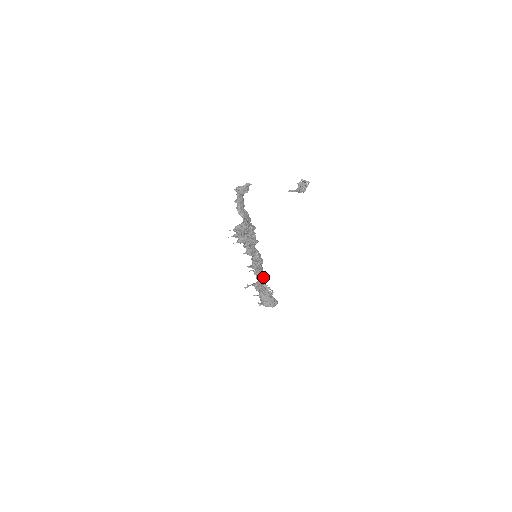
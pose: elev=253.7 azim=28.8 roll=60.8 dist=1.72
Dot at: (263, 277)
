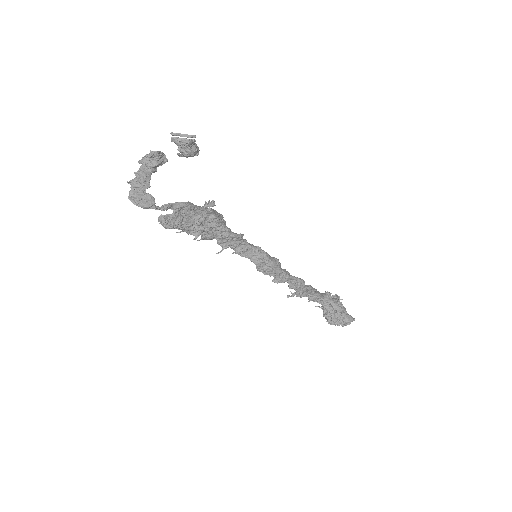
Dot at: (302, 284)
